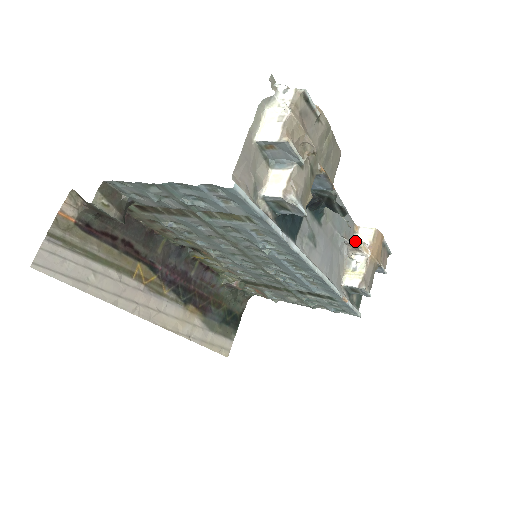
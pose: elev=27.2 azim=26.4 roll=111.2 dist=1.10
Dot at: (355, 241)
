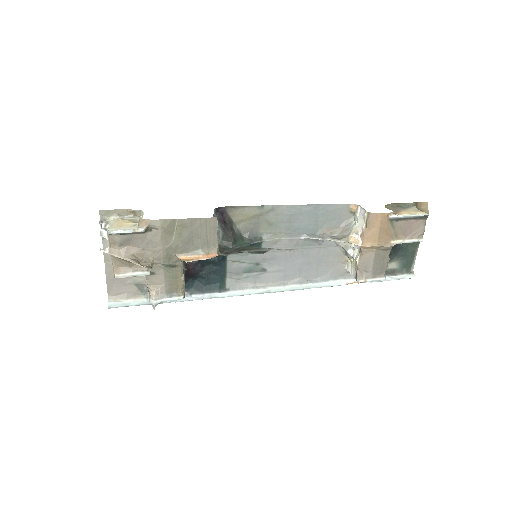
Dot at: (350, 226)
